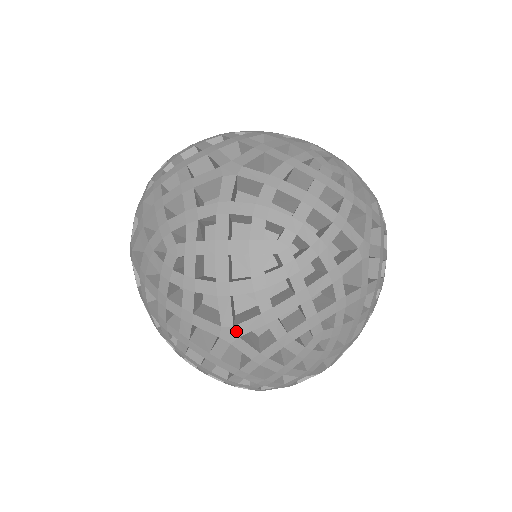
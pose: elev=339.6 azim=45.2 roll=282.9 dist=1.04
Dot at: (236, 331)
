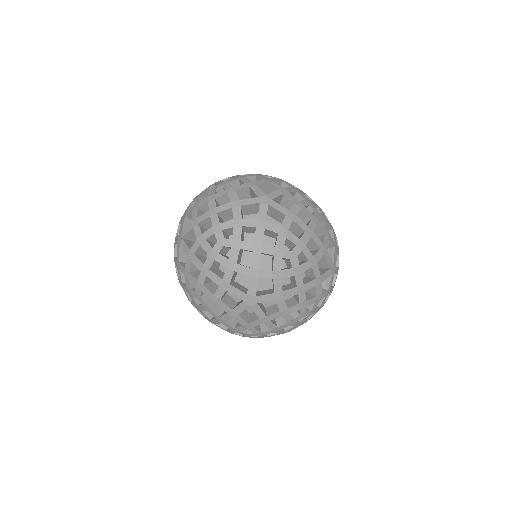
Dot at: occluded
